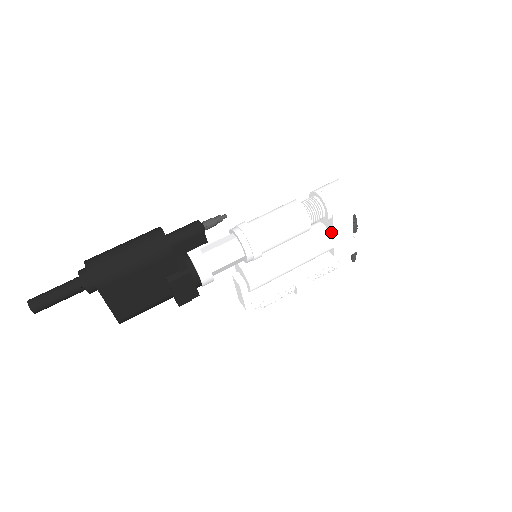
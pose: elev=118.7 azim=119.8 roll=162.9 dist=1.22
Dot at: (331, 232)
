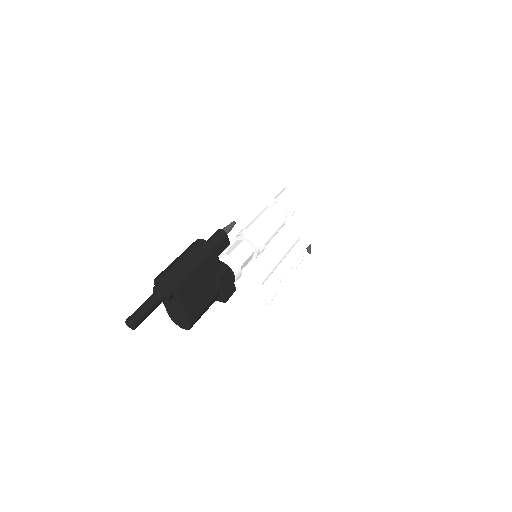
Dot at: (296, 225)
